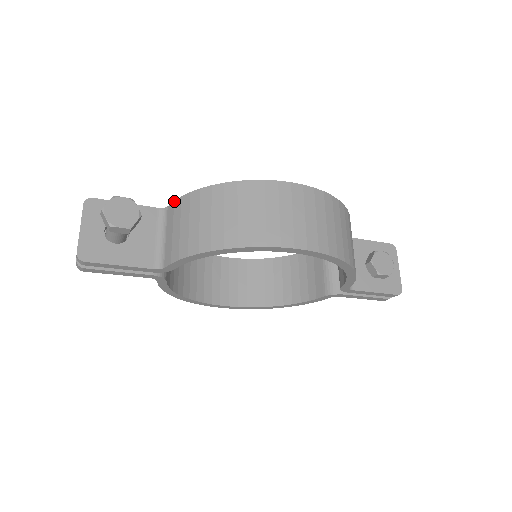
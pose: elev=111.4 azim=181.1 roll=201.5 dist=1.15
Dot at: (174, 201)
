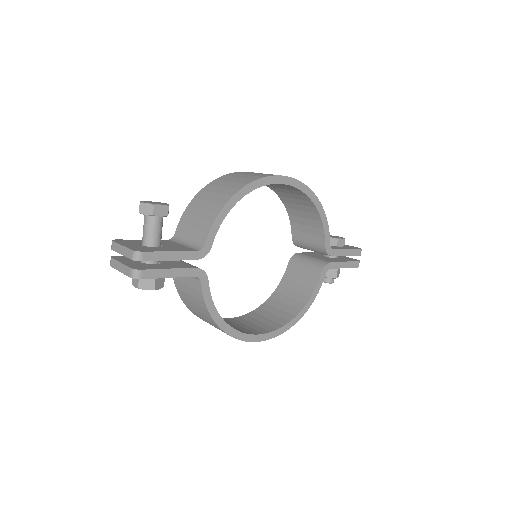
Dot at: (178, 223)
